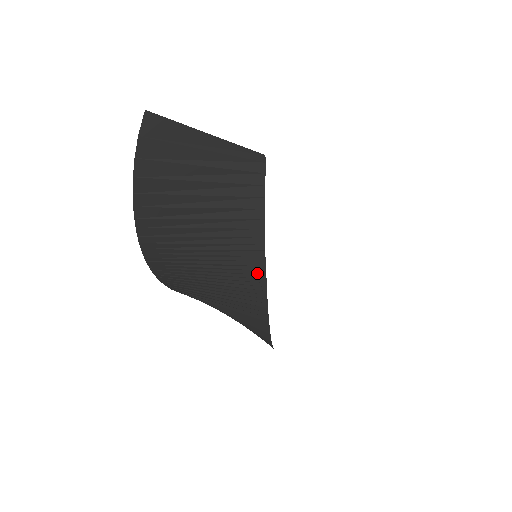
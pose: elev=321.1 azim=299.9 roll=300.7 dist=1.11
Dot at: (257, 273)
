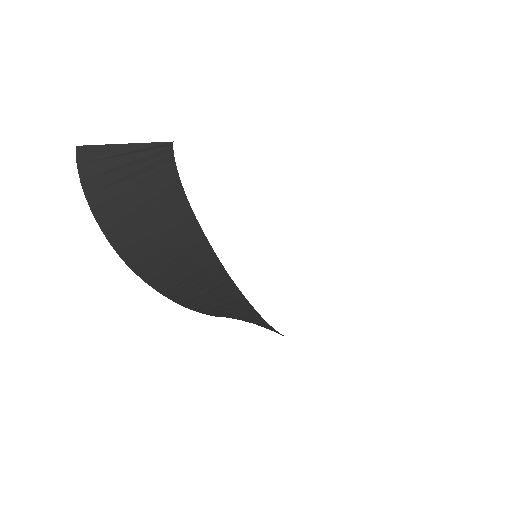
Dot at: (200, 240)
